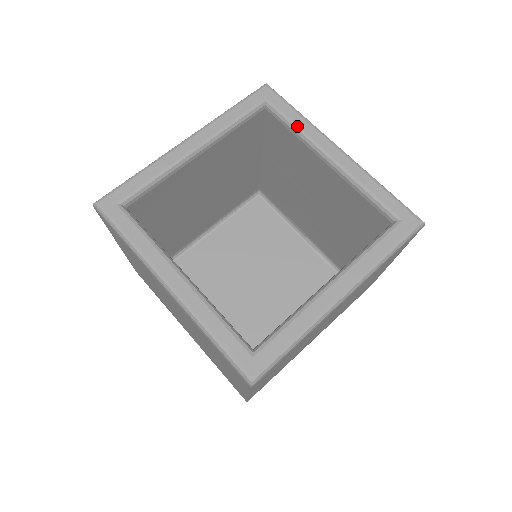
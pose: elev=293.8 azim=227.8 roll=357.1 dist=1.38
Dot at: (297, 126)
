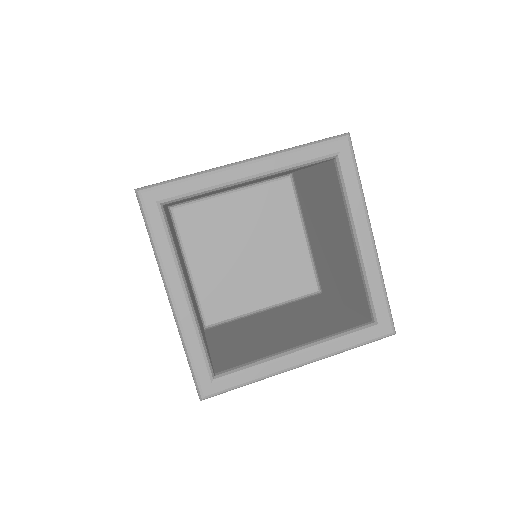
Dot at: (350, 198)
